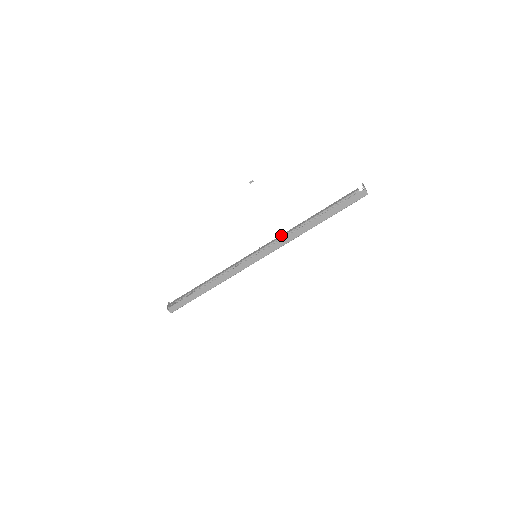
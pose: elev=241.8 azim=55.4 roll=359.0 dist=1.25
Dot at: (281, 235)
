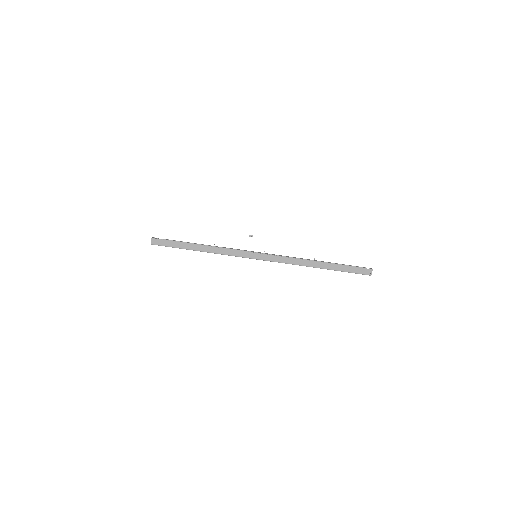
Dot at: (287, 256)
